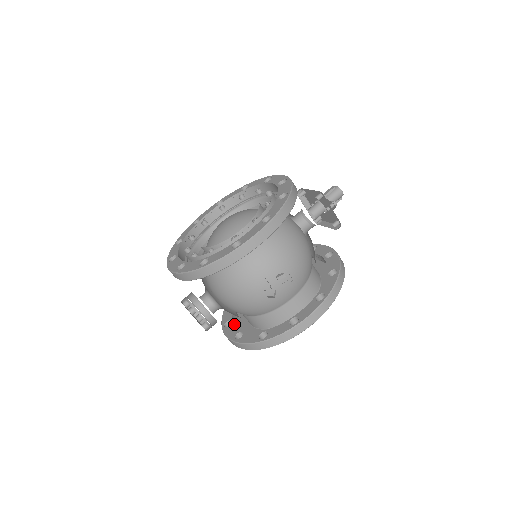
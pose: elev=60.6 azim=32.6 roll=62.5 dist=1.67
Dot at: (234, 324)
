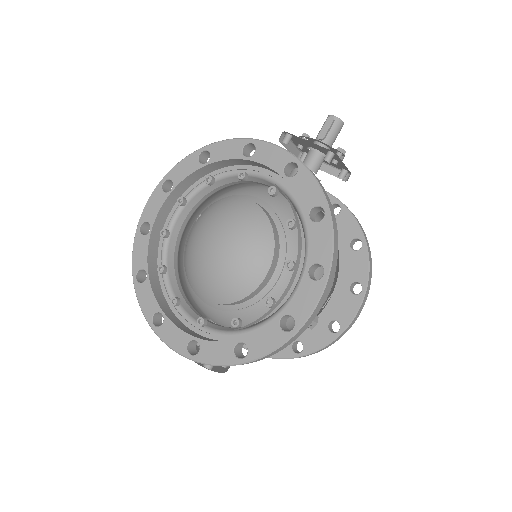
Dot at: occluded
